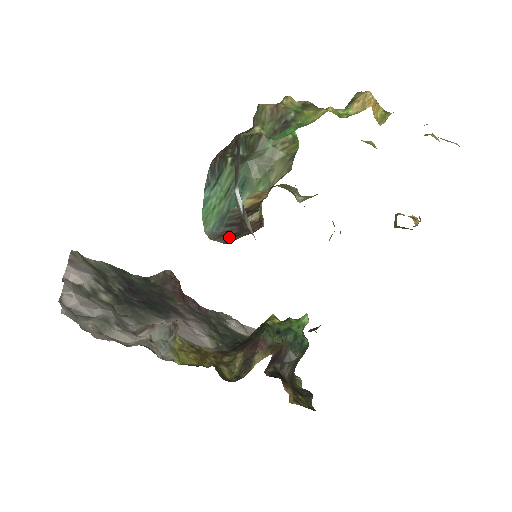
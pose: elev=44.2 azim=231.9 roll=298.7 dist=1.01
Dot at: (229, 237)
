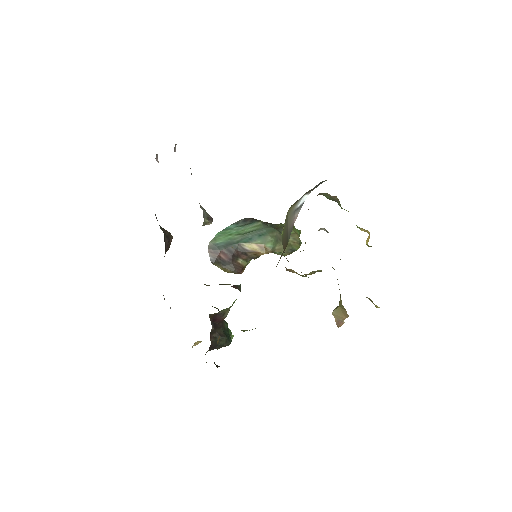
Dot at: (218, 259)
